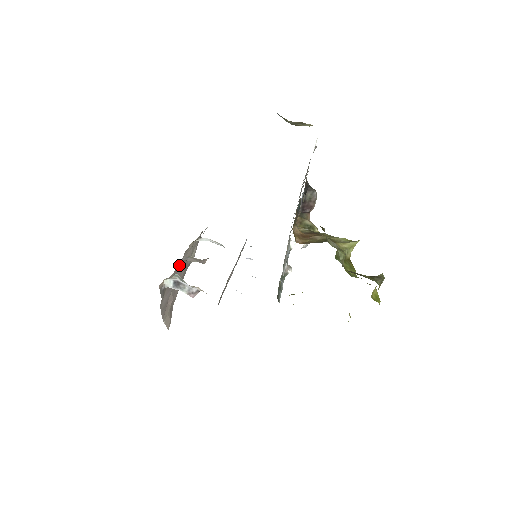
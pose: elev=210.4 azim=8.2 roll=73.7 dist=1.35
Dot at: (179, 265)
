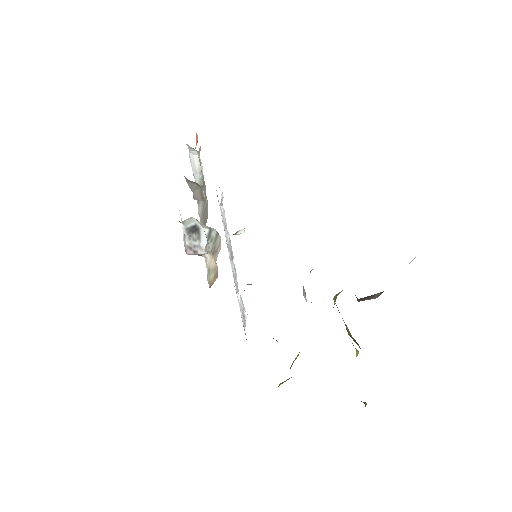
Dot at: occluded
